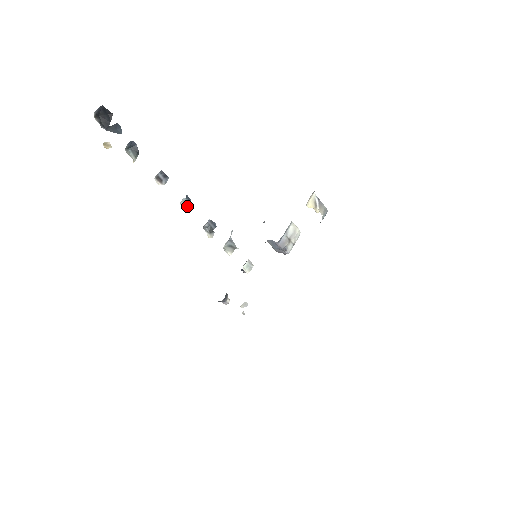
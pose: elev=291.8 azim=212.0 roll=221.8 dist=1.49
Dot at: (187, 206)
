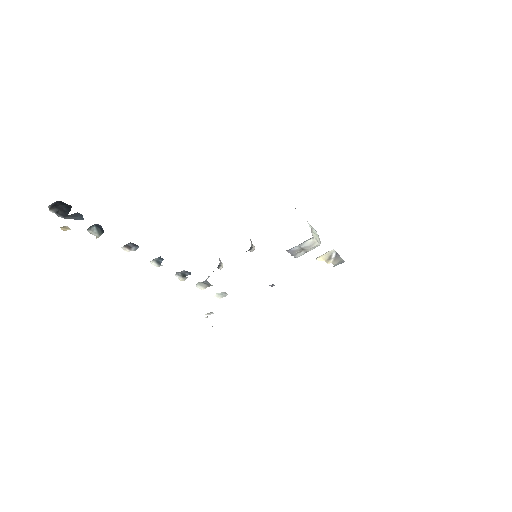
Dot at: (159, 262)
